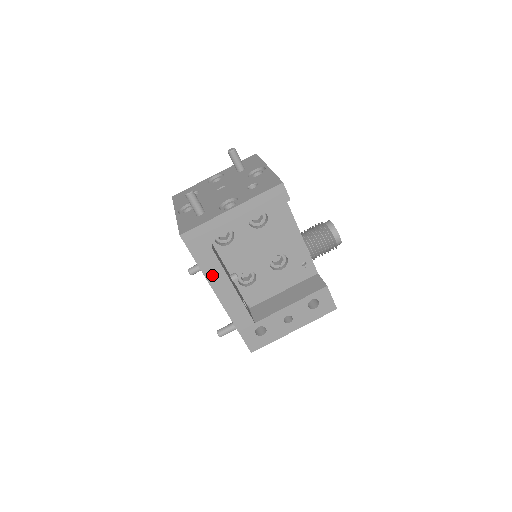
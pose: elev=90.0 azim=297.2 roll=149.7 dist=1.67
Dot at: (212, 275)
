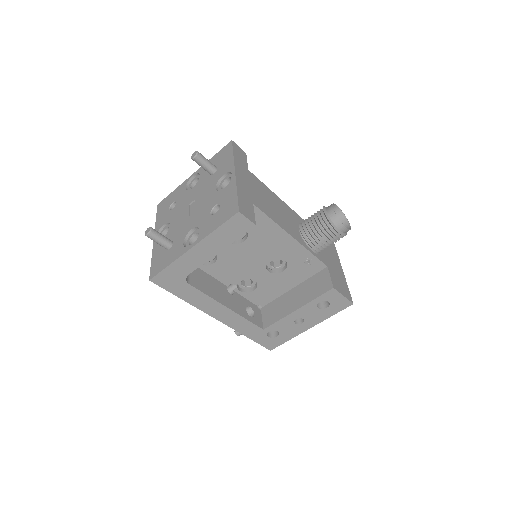
Dot at: (199, 303)
